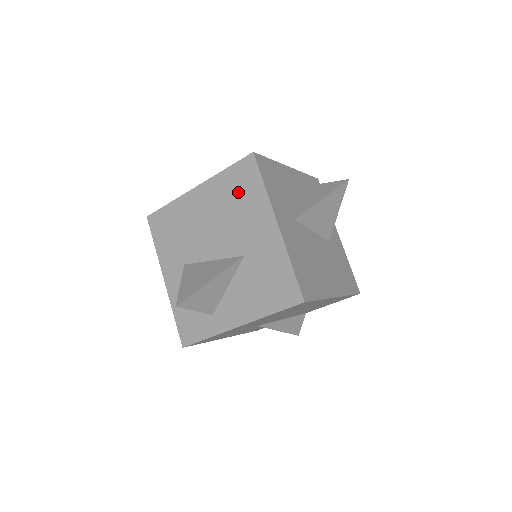
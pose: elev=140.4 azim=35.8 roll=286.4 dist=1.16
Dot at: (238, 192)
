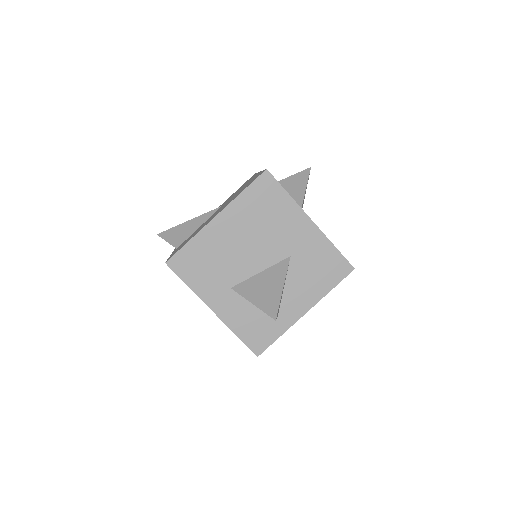
Dot at: (264, 207)
